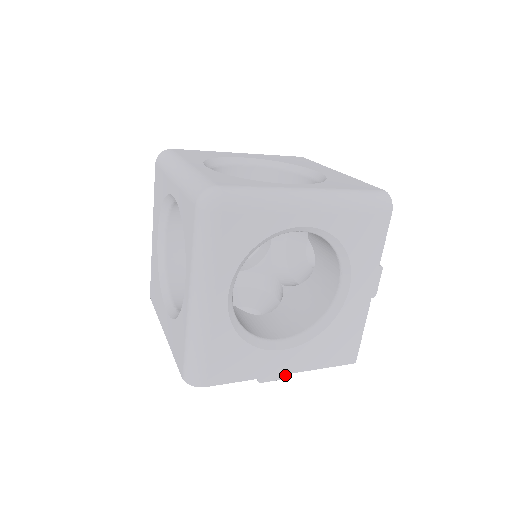
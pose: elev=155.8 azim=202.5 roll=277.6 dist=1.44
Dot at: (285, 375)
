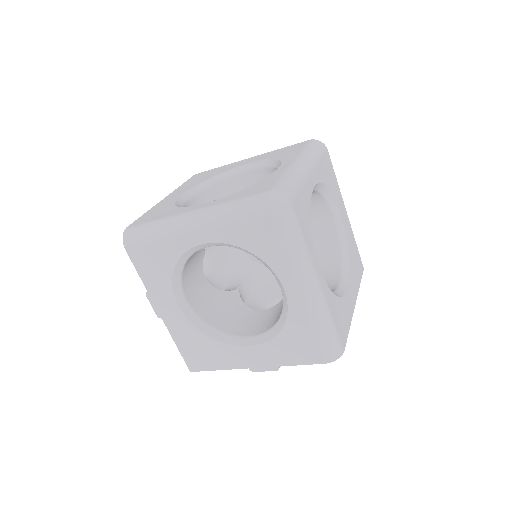
Dot at: occluded
